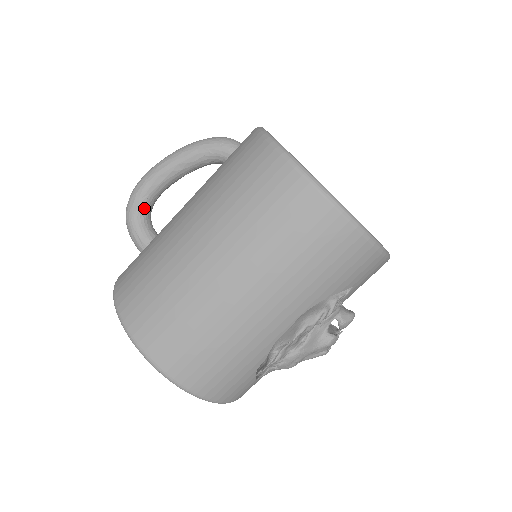
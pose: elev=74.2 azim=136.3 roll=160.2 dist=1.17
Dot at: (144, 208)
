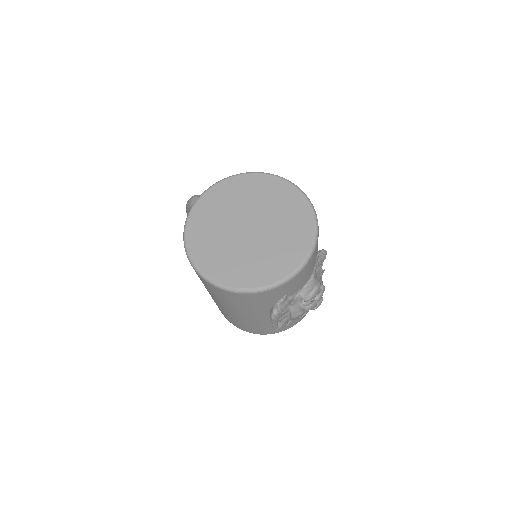
Dot at: occluded
